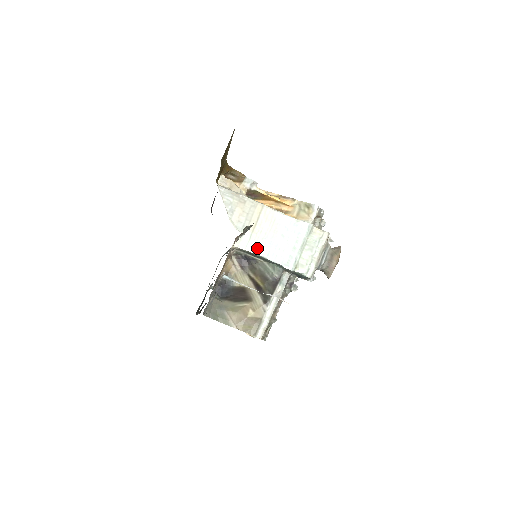
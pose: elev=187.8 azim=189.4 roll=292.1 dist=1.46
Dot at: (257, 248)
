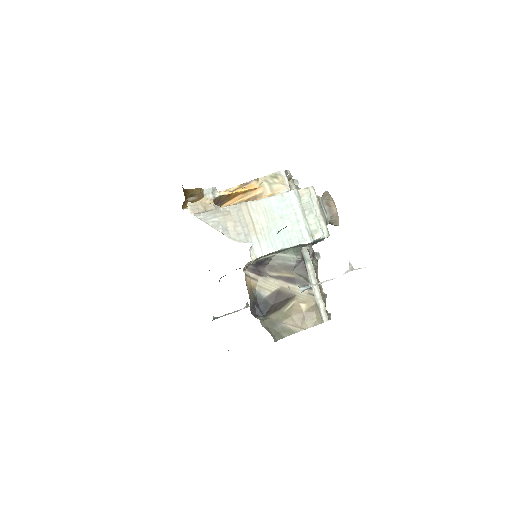
Dot at: (271, 246)
